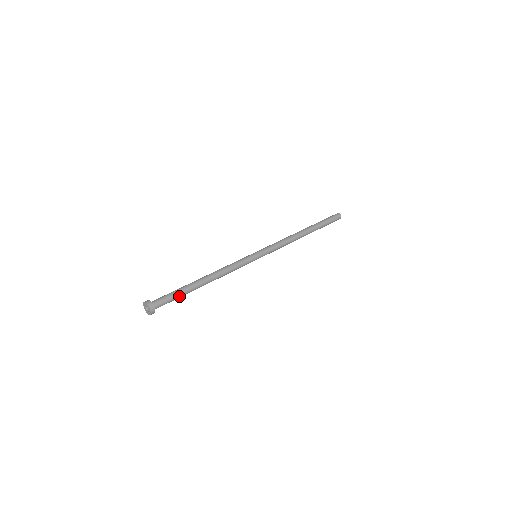
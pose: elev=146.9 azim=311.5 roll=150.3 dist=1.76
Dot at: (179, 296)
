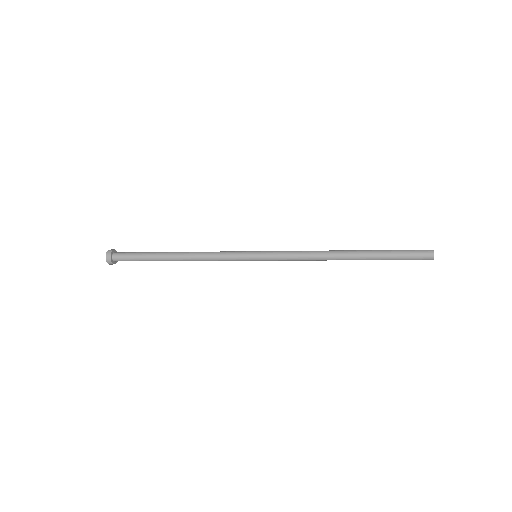
Dot at: (142, 260)
